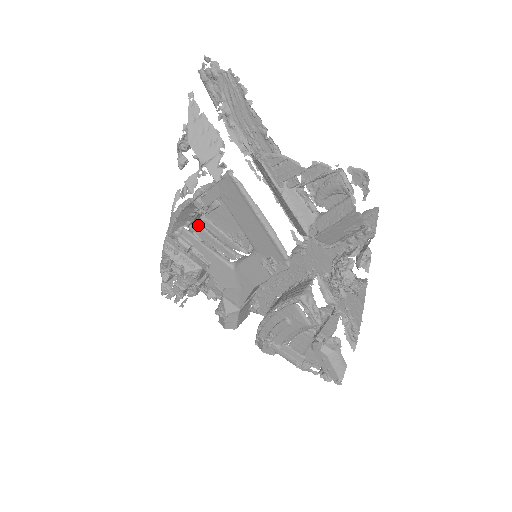
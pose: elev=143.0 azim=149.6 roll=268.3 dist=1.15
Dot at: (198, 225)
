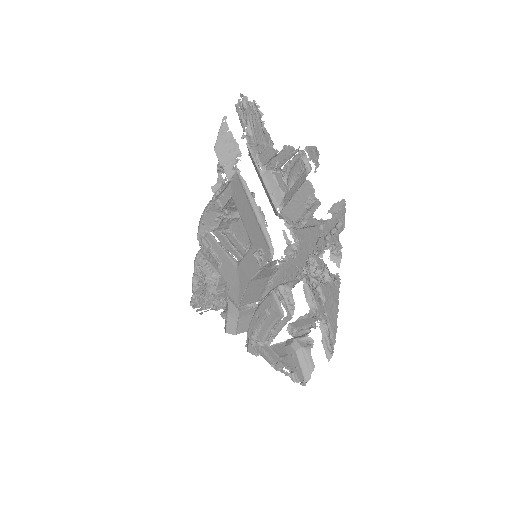
Dot at: (222, 233)
